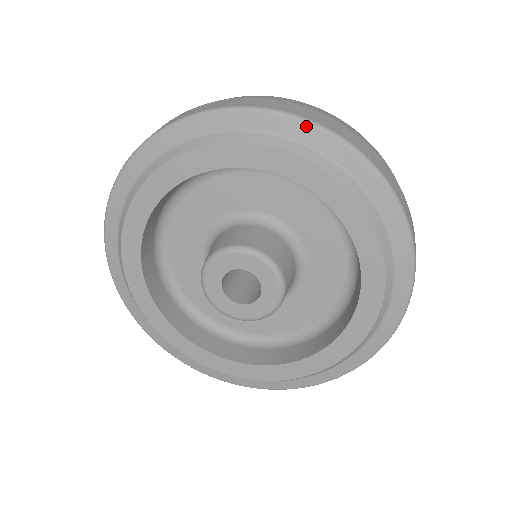
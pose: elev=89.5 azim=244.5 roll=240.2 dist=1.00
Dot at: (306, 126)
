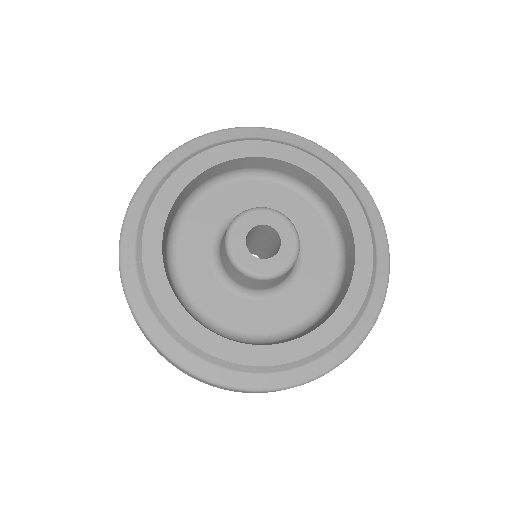
Dot at: (223, 132)
